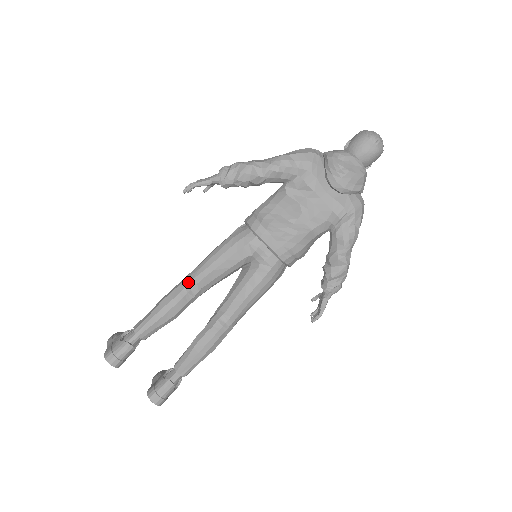
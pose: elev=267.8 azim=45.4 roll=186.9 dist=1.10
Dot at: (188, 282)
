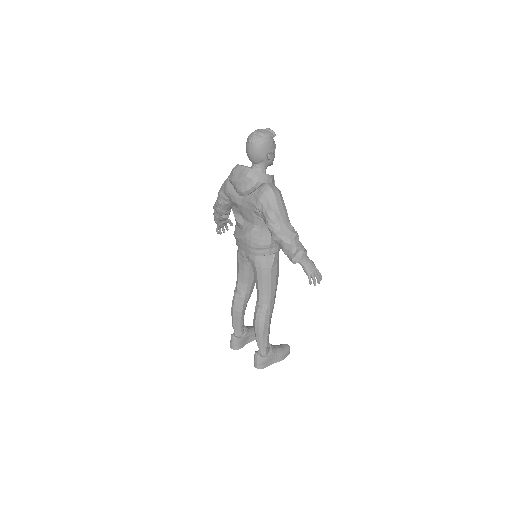
Dot at: (235, 289)
